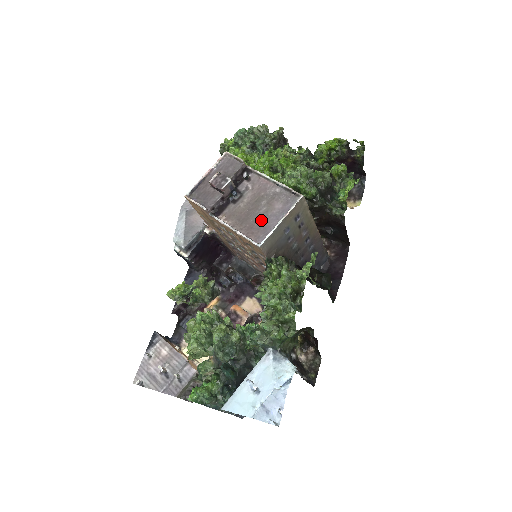
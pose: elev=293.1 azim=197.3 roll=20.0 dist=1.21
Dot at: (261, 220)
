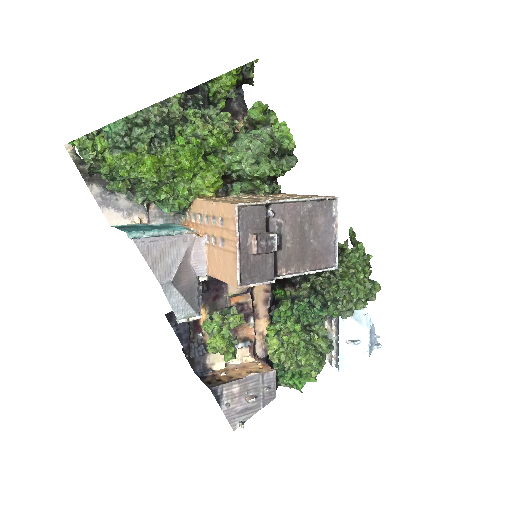
Dot at: (317, 245)
